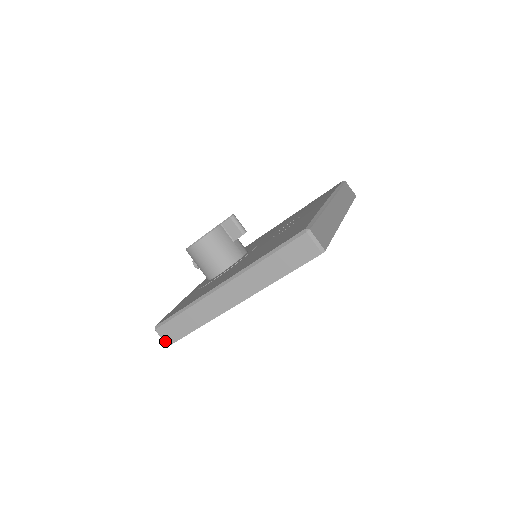
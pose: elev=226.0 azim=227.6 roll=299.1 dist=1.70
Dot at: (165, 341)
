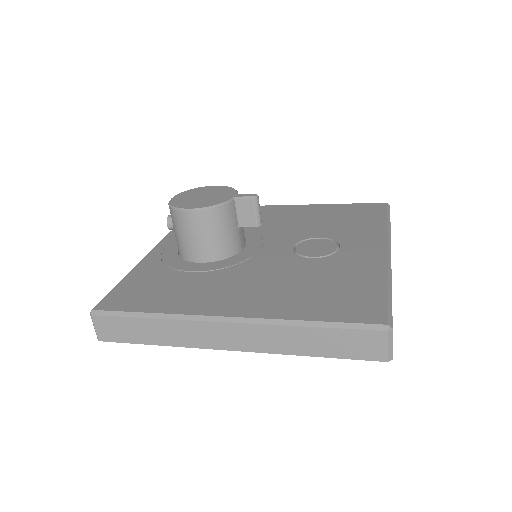
Dot at: (99, 334)
